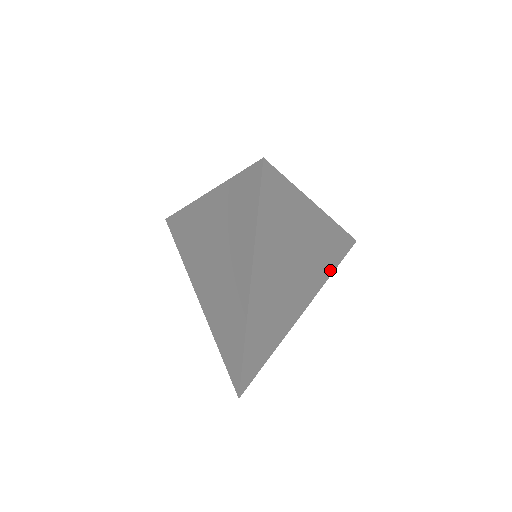
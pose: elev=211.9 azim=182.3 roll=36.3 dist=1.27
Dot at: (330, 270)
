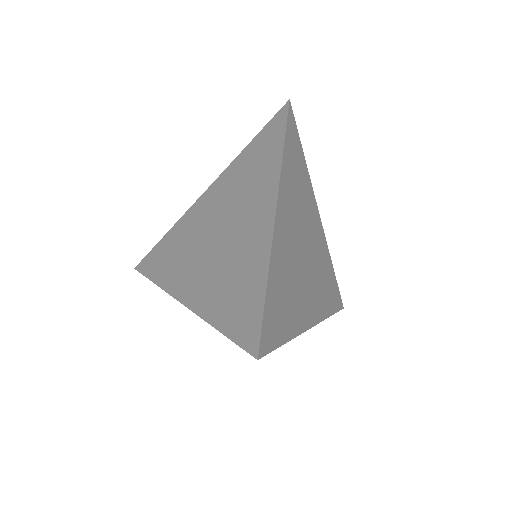
Dot at: (328, 308)
